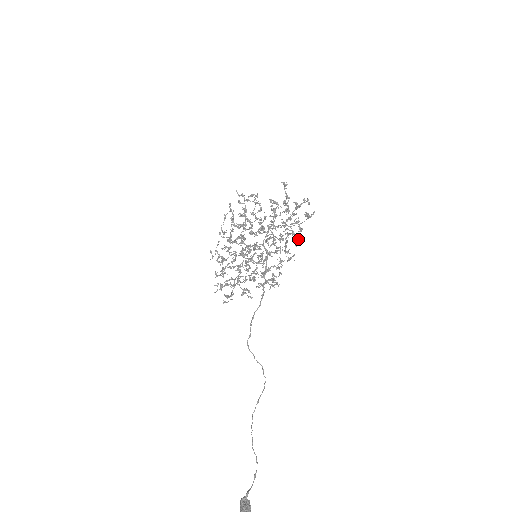
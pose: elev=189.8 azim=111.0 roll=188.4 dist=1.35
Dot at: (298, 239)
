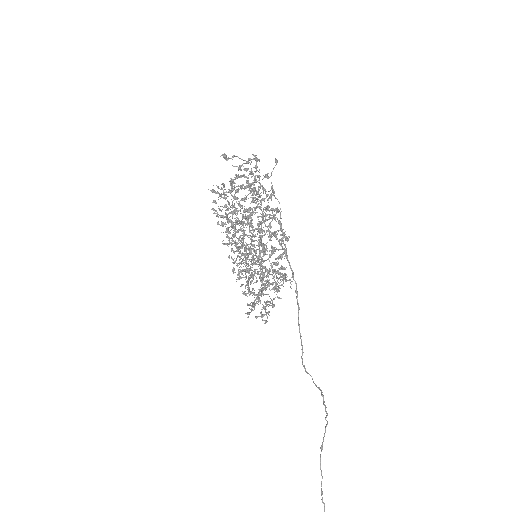
Dot at: (275, 210)
